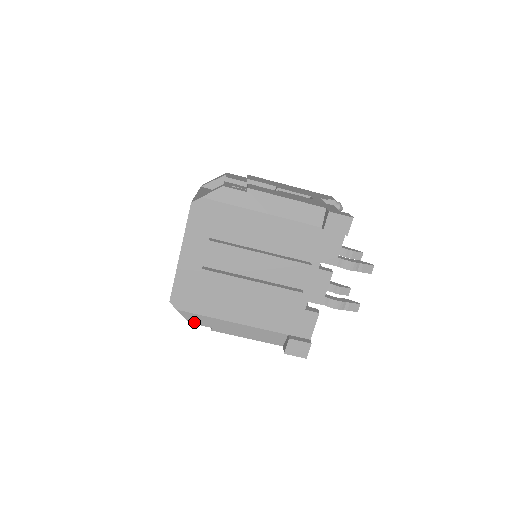
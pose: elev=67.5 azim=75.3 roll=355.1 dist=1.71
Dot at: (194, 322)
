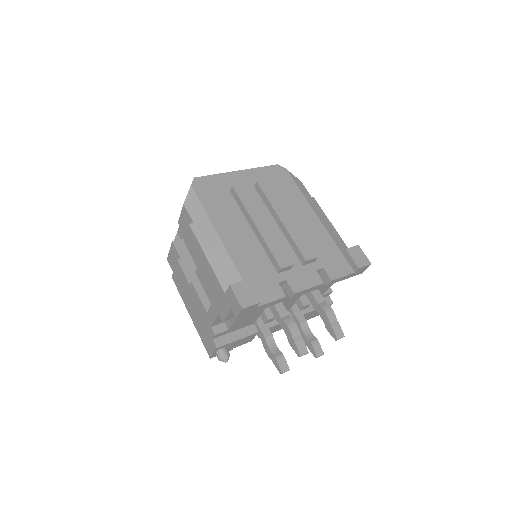
Dot at: (188, 206)
